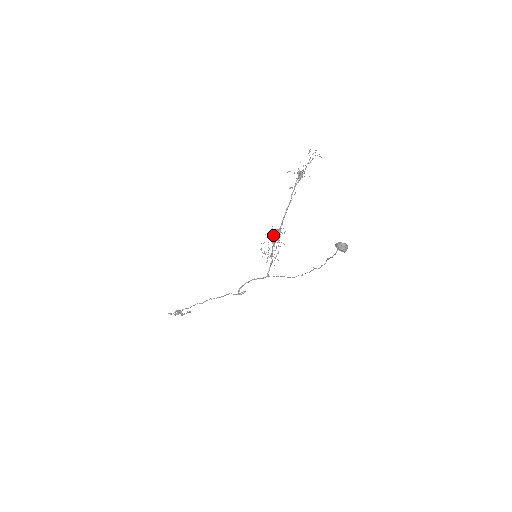
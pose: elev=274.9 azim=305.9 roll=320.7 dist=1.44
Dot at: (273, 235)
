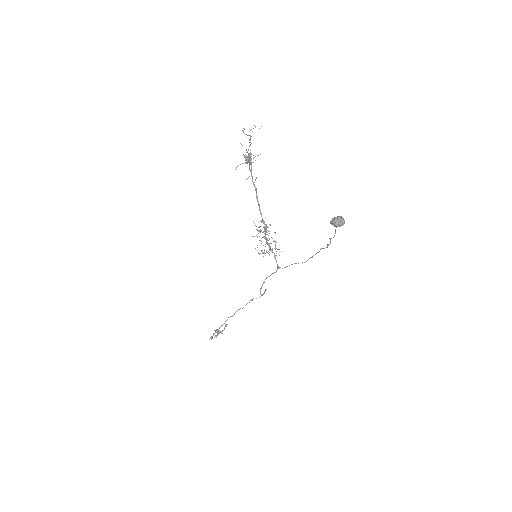
Dot at: (260, 232)
